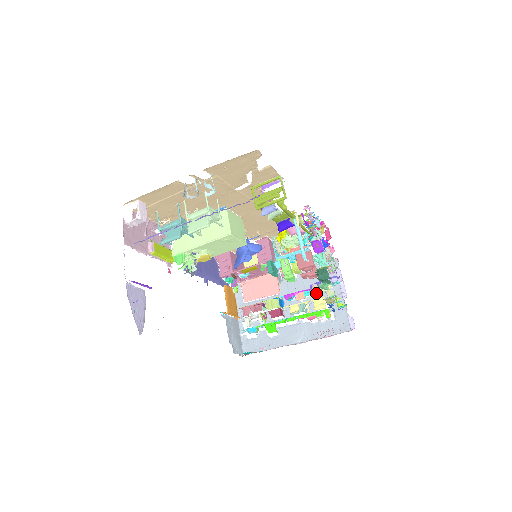
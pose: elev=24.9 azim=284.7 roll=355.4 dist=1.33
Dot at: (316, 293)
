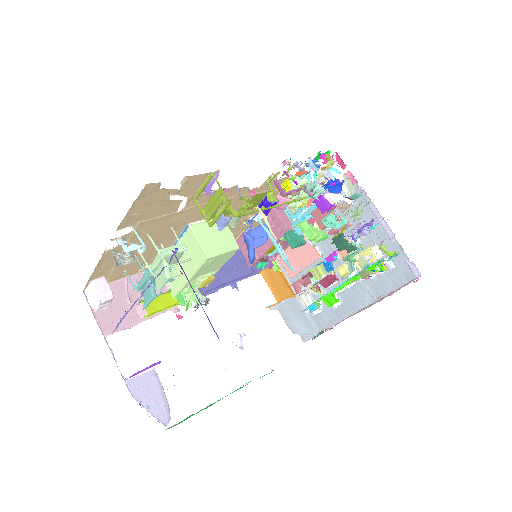
Dot at: (360, 240)
